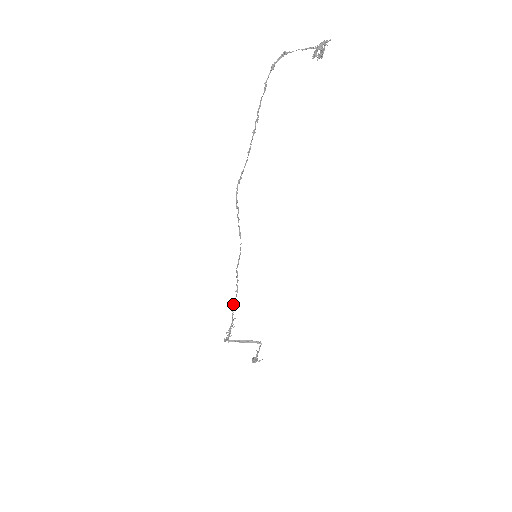
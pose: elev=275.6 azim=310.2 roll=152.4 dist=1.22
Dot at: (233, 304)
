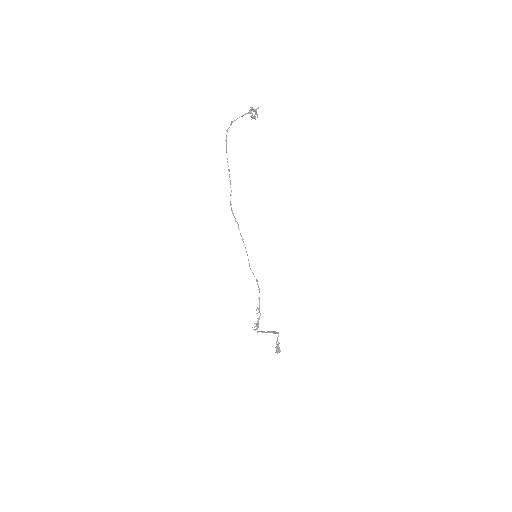
Dot at: (259, 301)
